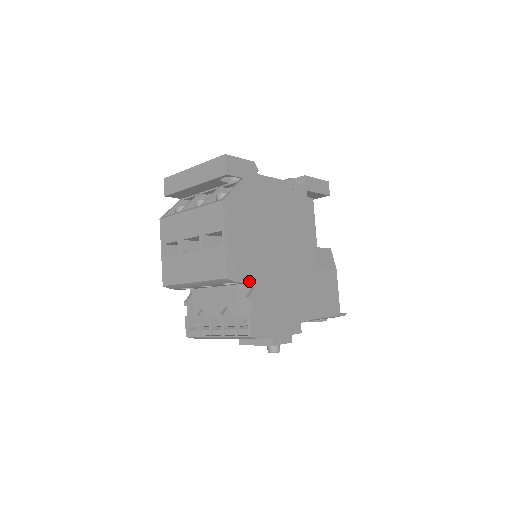
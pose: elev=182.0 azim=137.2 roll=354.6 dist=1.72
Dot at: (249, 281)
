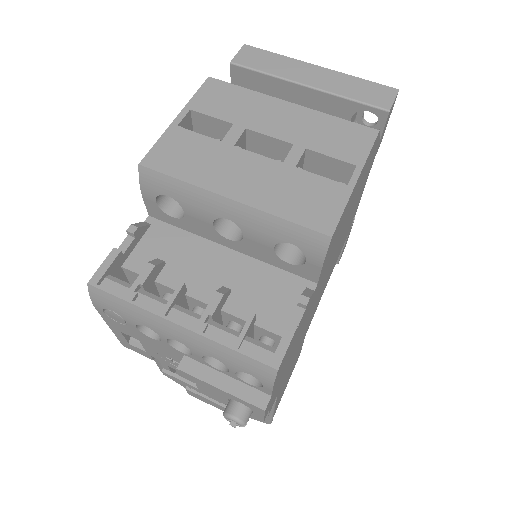
Dot at: (320, 274)
